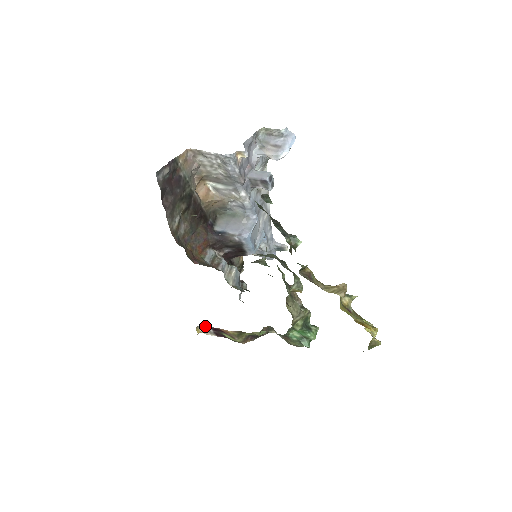
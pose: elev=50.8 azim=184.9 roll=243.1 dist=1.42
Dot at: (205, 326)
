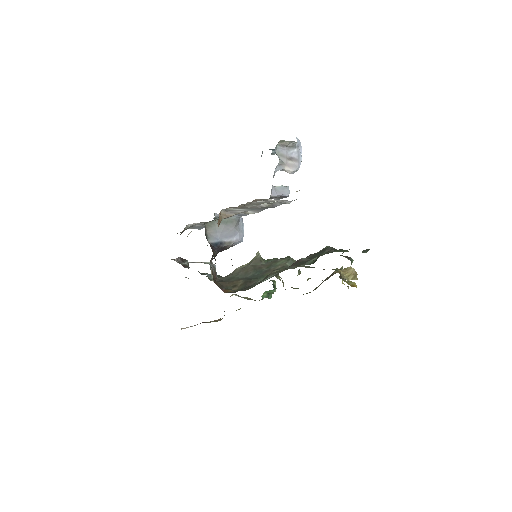
Dot at: occluded
